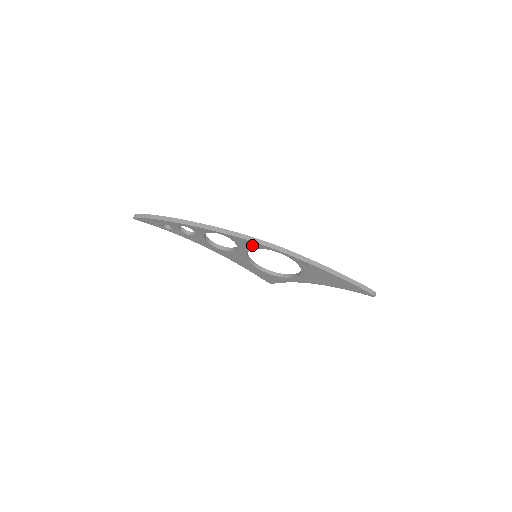
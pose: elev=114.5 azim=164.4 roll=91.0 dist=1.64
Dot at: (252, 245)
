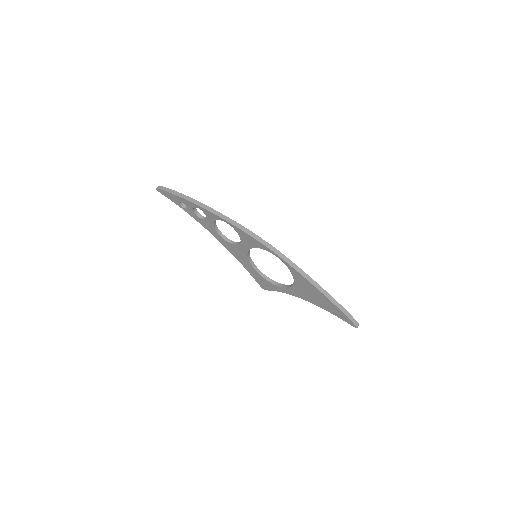
Dot at: (254, 243)
